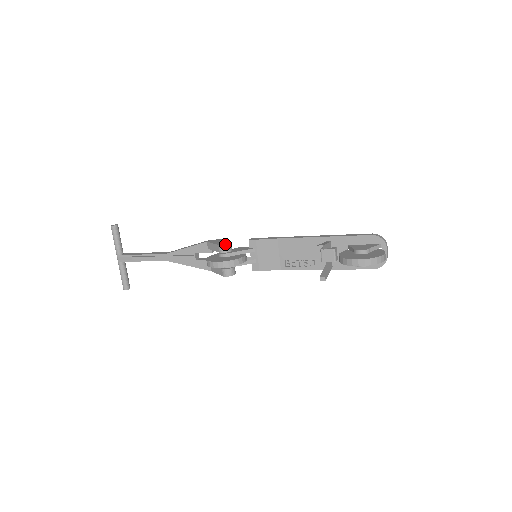
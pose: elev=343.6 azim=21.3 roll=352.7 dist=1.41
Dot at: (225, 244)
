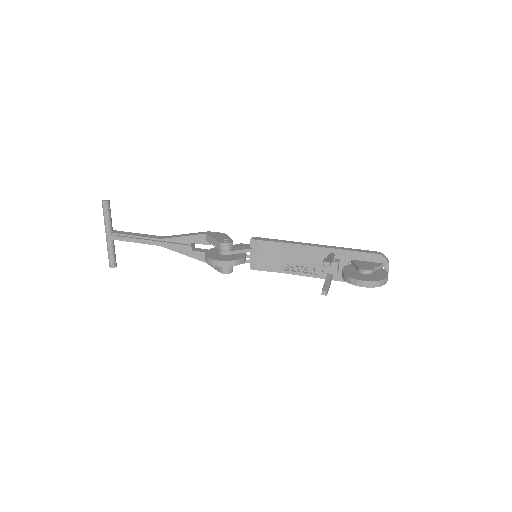
Dot at: (227, 242)
